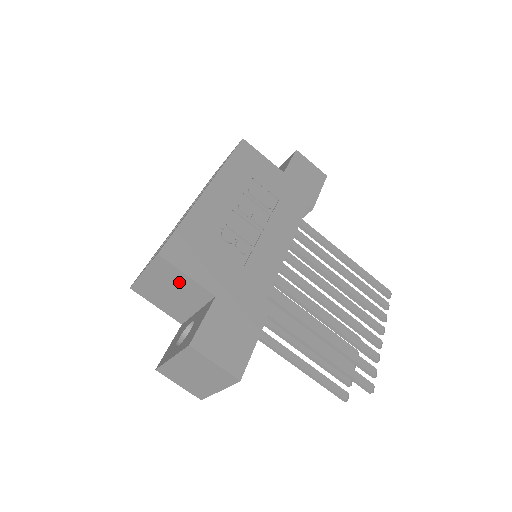
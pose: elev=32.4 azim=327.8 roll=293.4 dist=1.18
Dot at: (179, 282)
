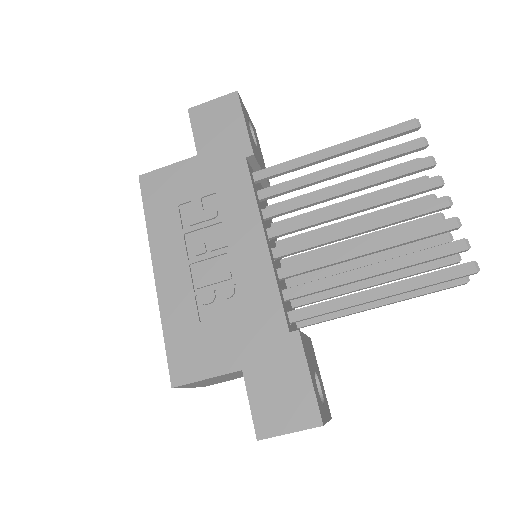
Dot at: (211, 380)
